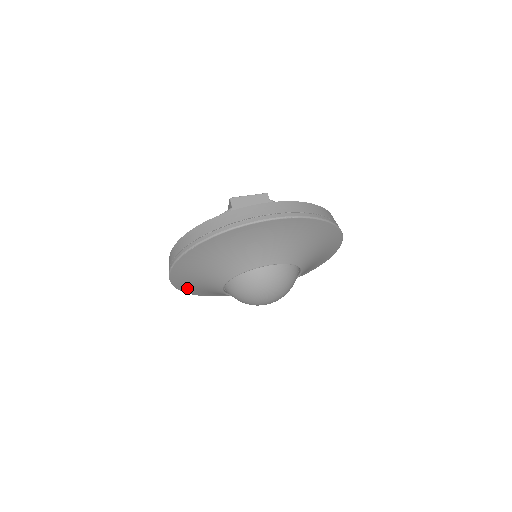
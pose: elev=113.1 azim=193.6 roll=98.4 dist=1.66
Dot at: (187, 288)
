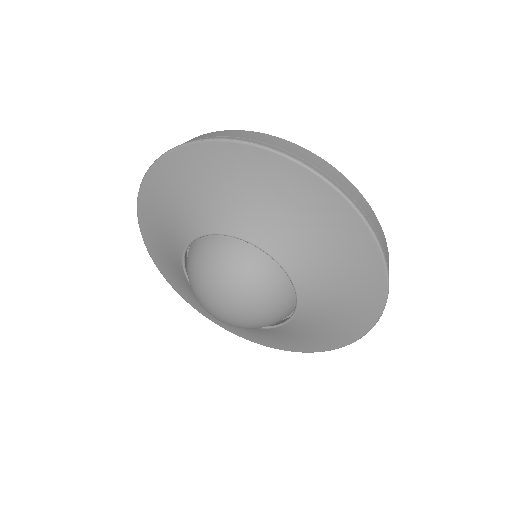
Dot at: (177, 285)
